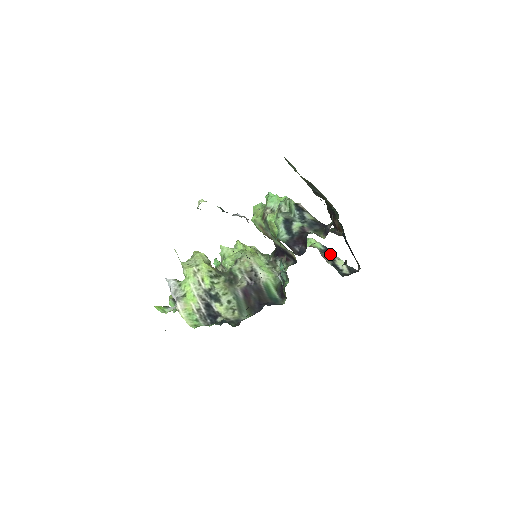
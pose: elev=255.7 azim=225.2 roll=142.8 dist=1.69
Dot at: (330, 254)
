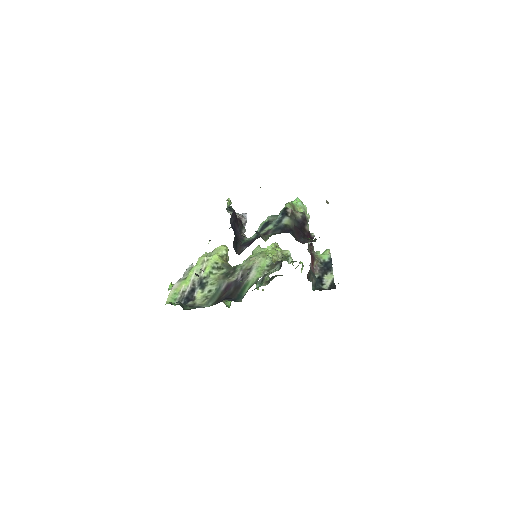
Dot at: (328, 267)
